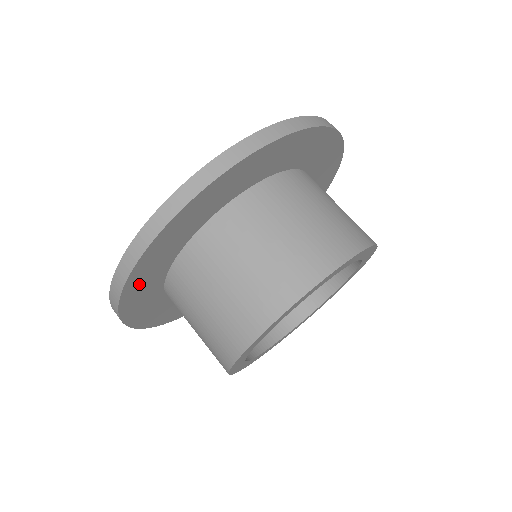
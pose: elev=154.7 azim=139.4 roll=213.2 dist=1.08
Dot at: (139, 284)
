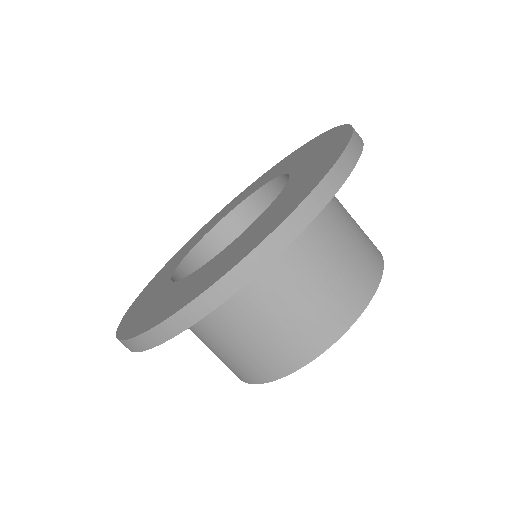
Dot at: occluded
